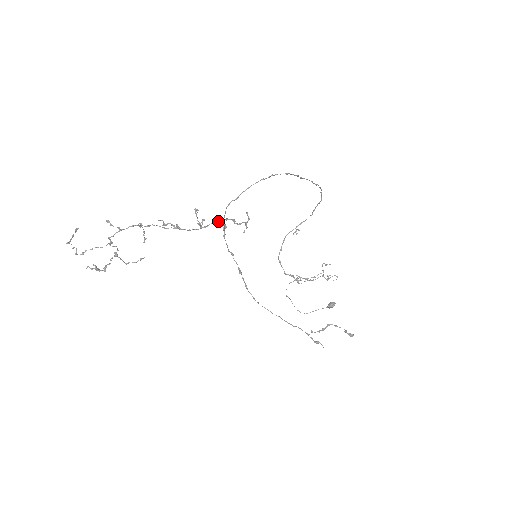
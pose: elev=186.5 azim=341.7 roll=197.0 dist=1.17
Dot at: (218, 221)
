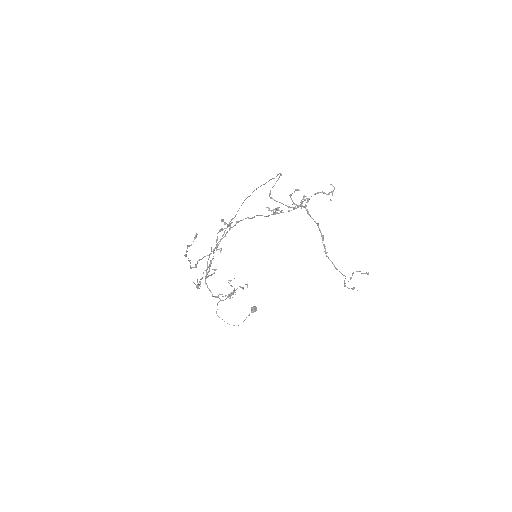
Dot at: (306, 198)
